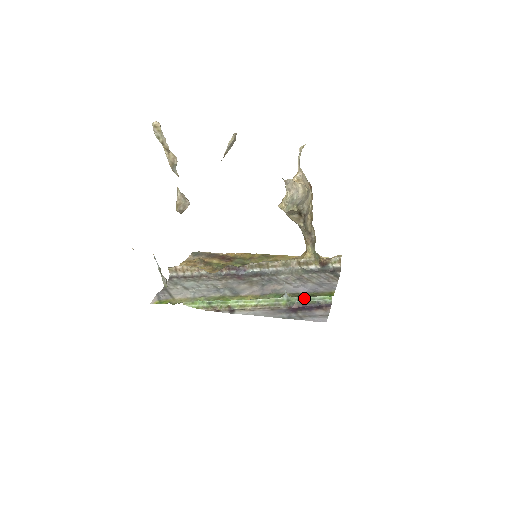
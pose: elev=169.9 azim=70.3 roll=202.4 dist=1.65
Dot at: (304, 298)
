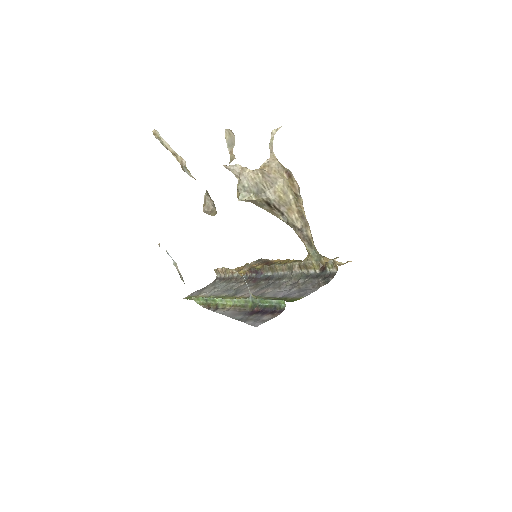
Dot at: (264, 301)
